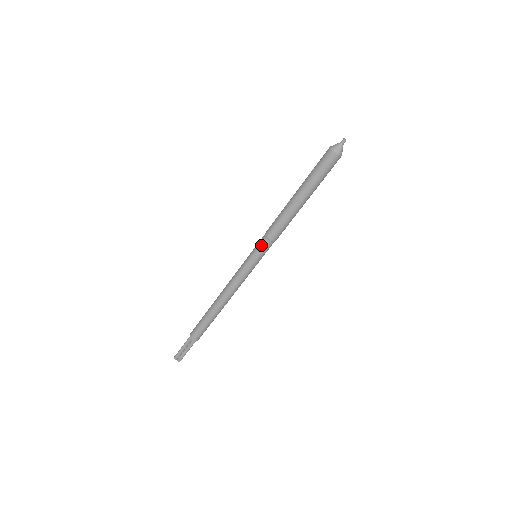
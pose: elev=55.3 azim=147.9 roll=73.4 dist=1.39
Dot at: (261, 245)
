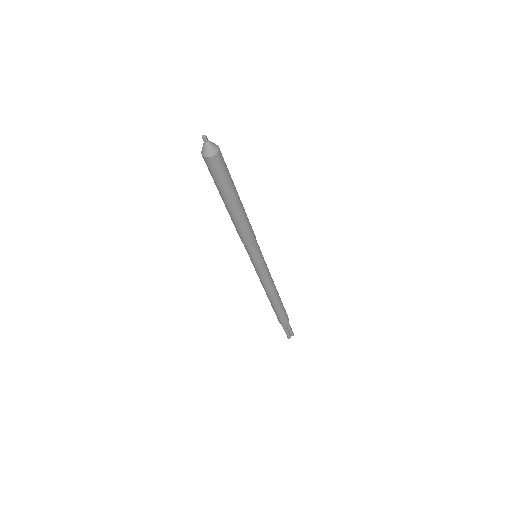
Dot at: (252, 251)
